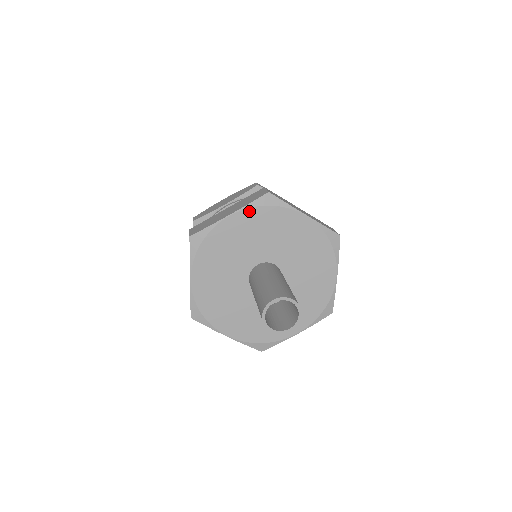
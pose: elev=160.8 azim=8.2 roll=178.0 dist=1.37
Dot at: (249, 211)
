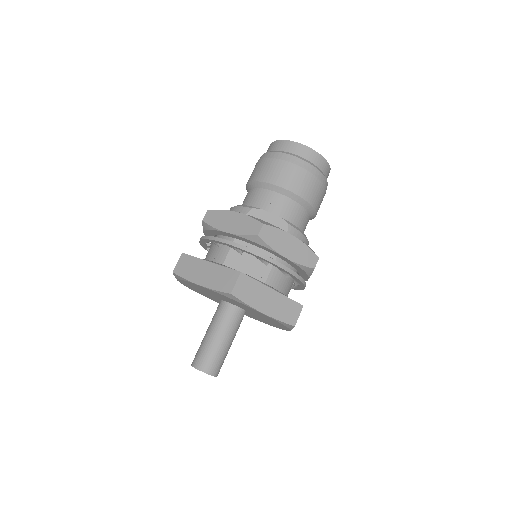
Dot at: (214, 292)
